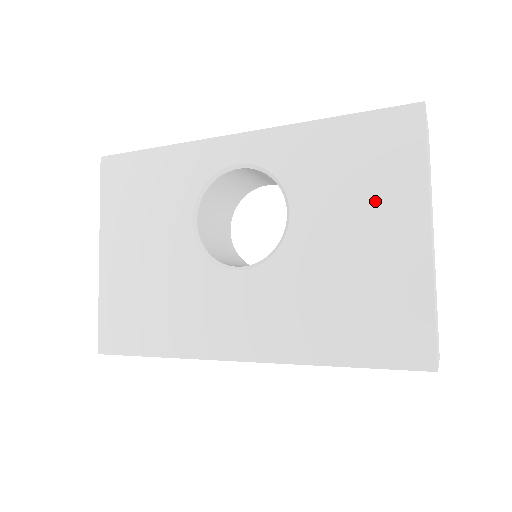
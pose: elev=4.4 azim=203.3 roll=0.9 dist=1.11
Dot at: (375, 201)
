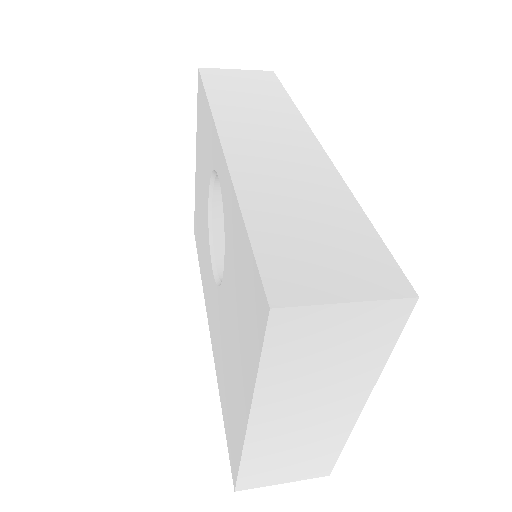
Dot at: (240, 341)
